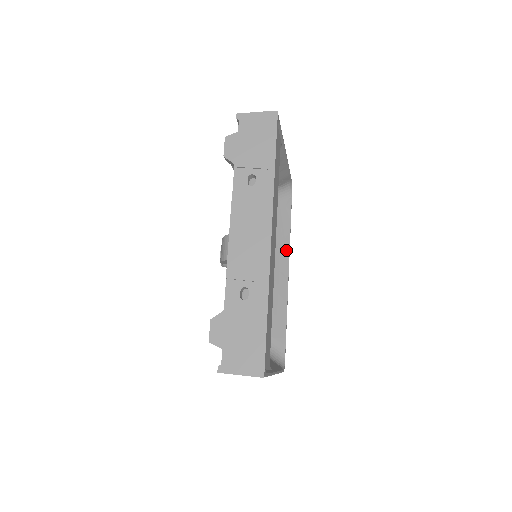
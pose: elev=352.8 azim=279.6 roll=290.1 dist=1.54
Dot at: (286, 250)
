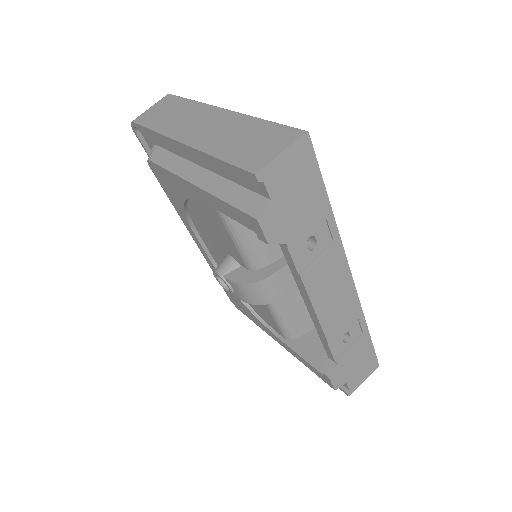
Dot at: occluded
